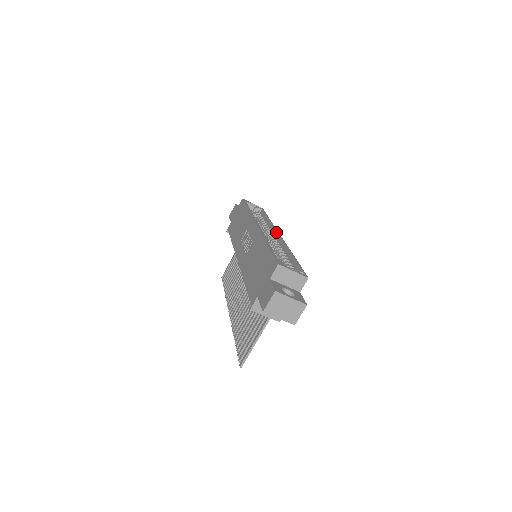
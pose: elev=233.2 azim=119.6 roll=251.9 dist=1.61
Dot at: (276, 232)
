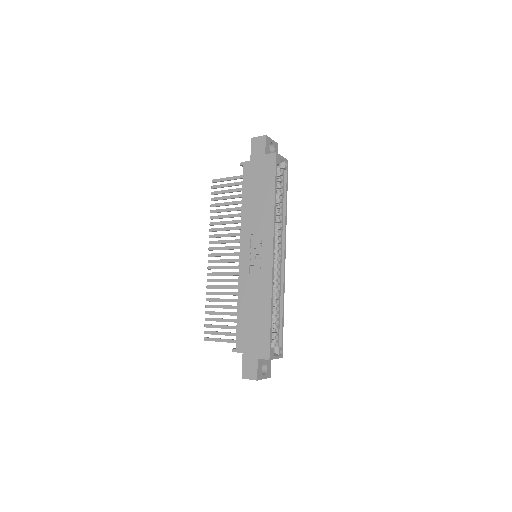
Dot at: (284, 250)
